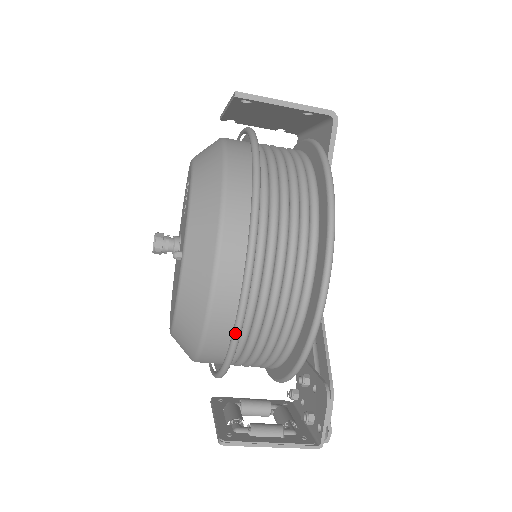
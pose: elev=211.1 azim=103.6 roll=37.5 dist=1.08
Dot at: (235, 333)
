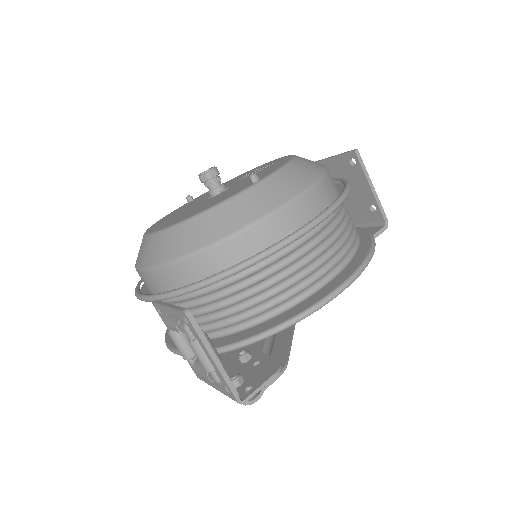
Dot at: (255, 258)
